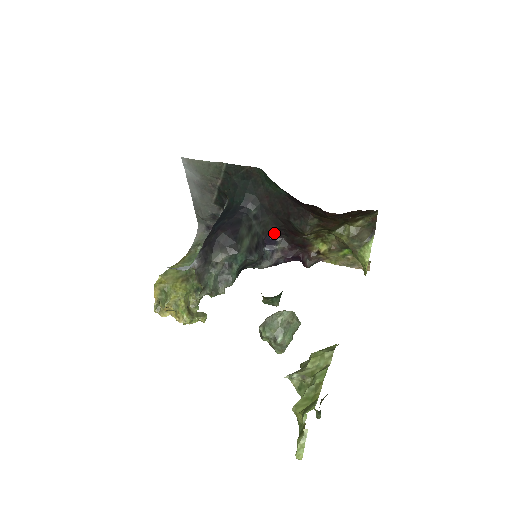
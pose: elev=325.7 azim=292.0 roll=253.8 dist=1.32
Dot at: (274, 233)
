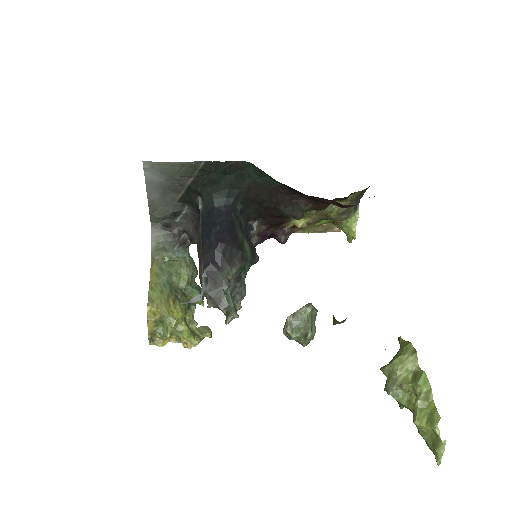
Dot at: occluded
